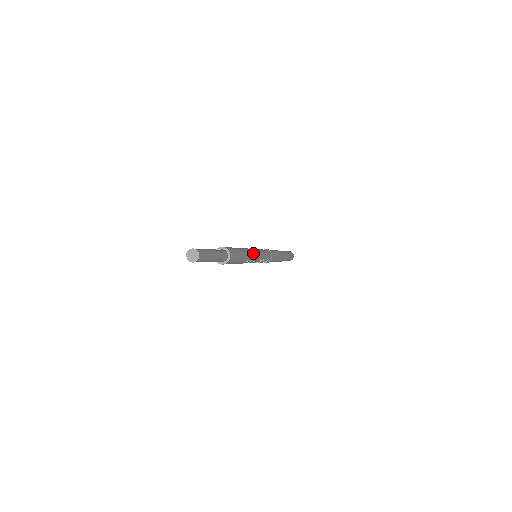
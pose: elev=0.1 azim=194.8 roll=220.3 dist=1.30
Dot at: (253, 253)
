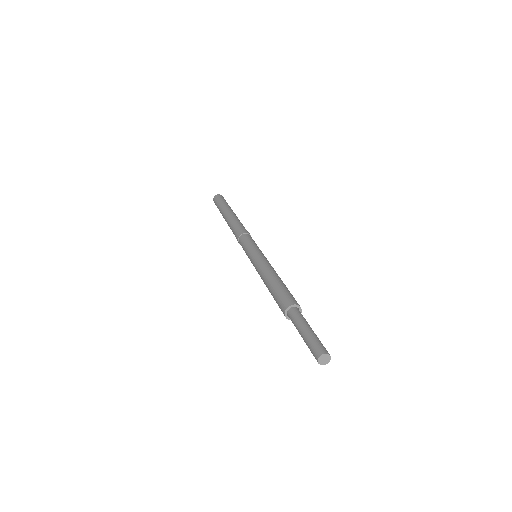
Dot at: (270, 265)
